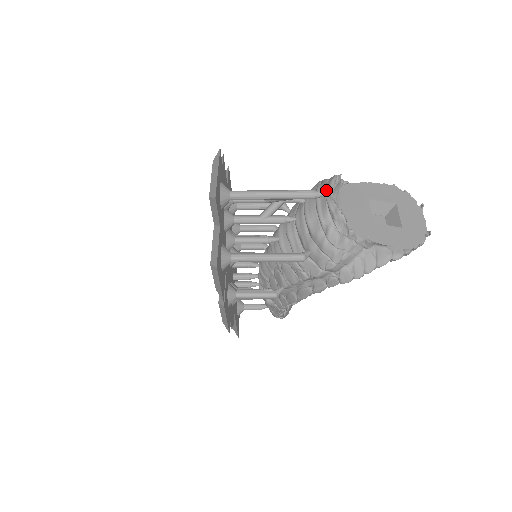
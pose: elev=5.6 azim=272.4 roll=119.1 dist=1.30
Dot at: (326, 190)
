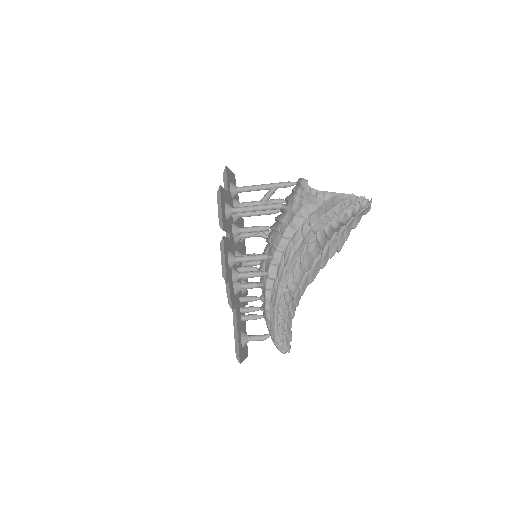
Dot at: occluded
